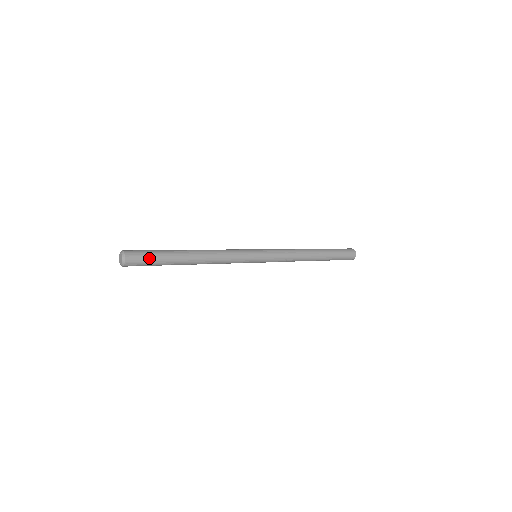
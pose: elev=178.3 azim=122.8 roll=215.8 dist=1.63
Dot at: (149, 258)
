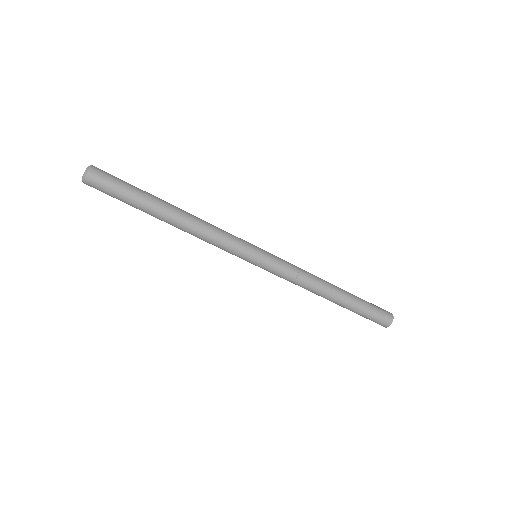
Dot at: (120, 180)
